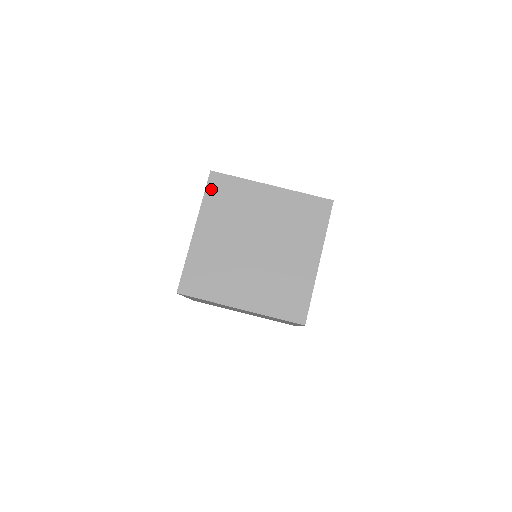
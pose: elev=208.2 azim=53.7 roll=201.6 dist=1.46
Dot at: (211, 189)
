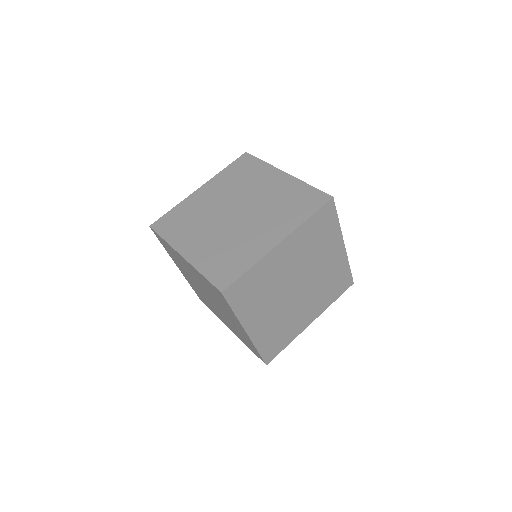
Dot at: (160, 241)
